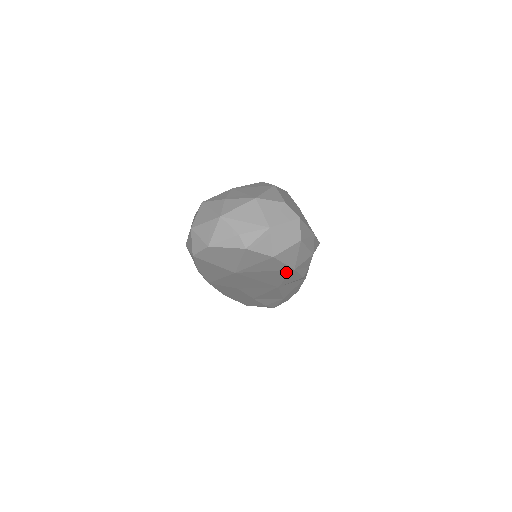
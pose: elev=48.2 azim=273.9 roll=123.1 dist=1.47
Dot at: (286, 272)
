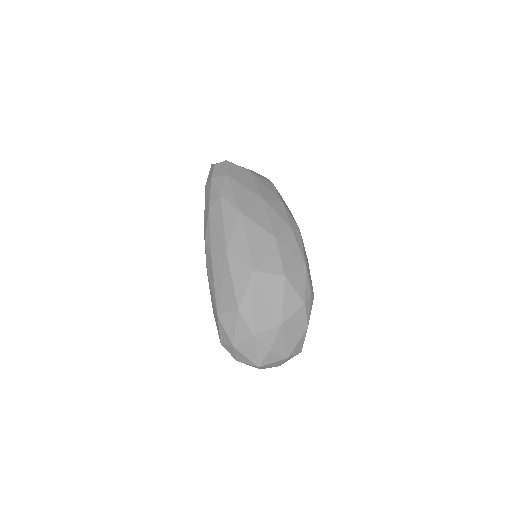
Dot at: occluded
